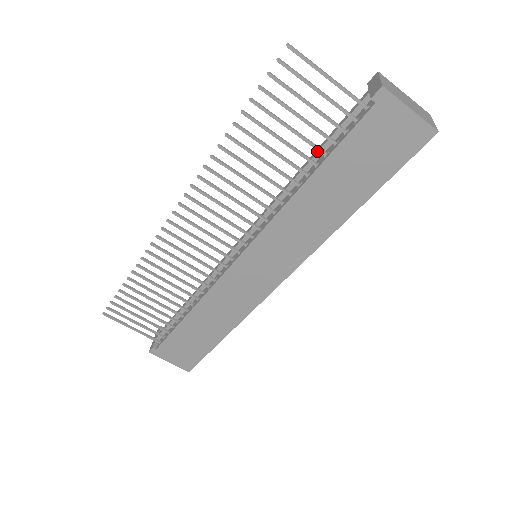
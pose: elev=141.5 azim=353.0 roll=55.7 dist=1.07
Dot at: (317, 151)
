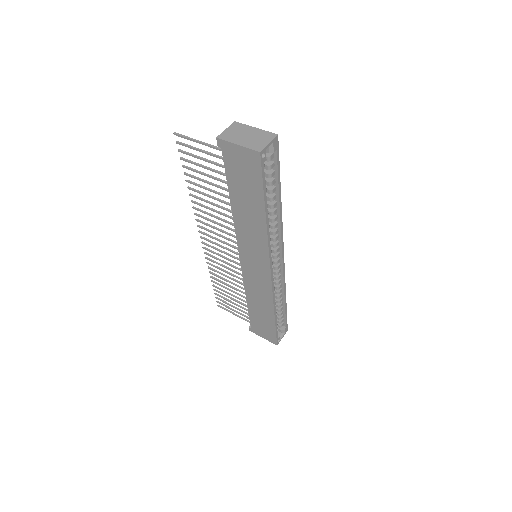
Dot at: occluded
